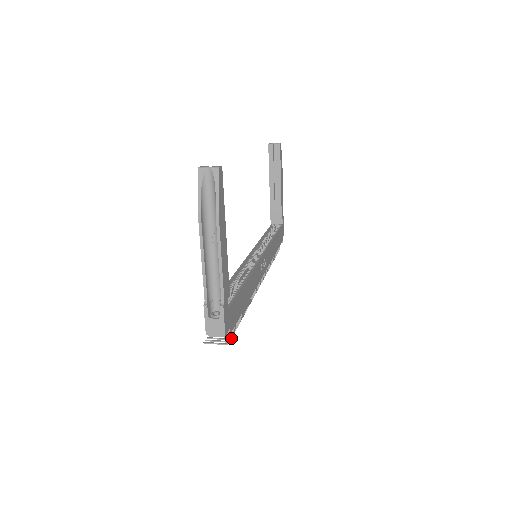
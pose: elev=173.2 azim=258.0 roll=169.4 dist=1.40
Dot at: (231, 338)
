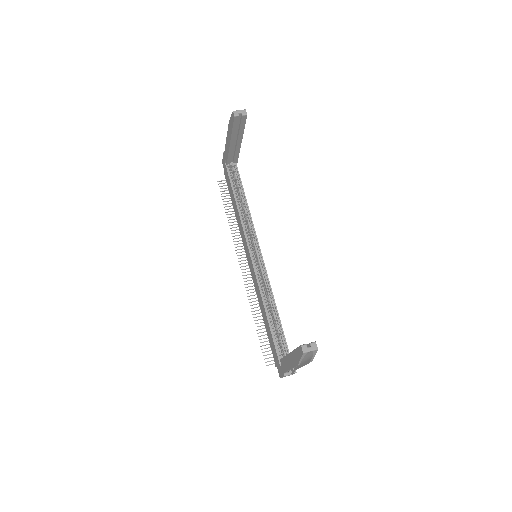
Dot at: occluded
